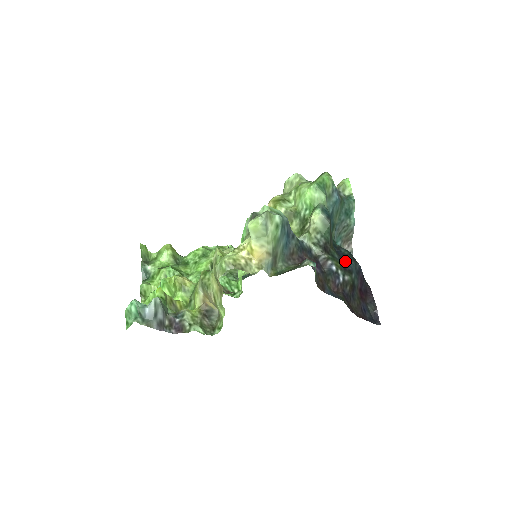
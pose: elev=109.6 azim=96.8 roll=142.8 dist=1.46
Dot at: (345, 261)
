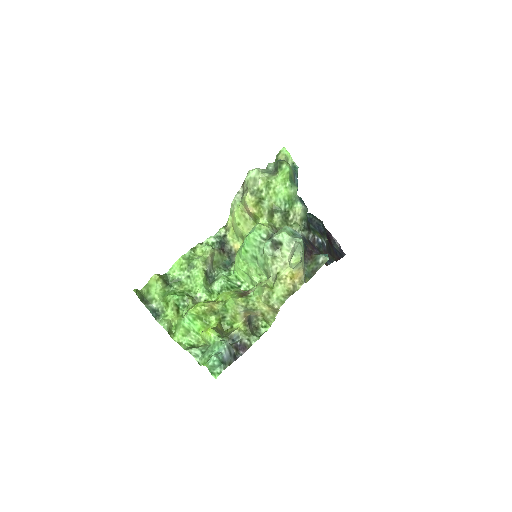
Dot at: (317, 226)
